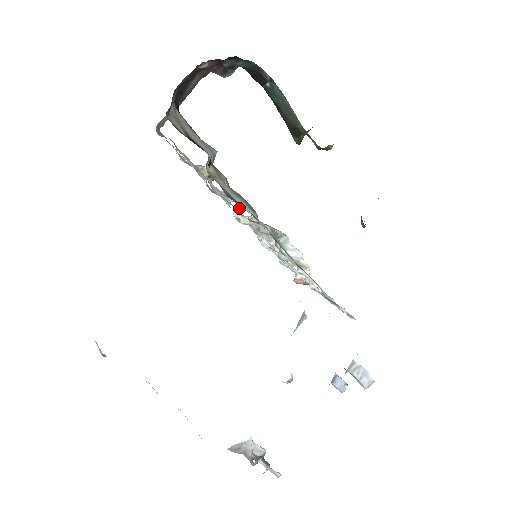
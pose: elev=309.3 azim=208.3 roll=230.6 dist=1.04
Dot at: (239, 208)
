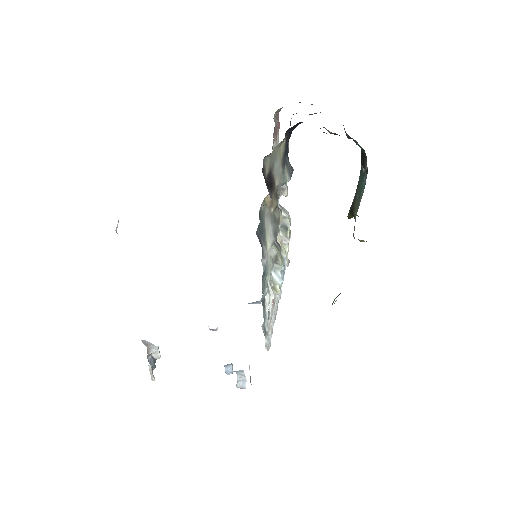
Dot at: occluded
